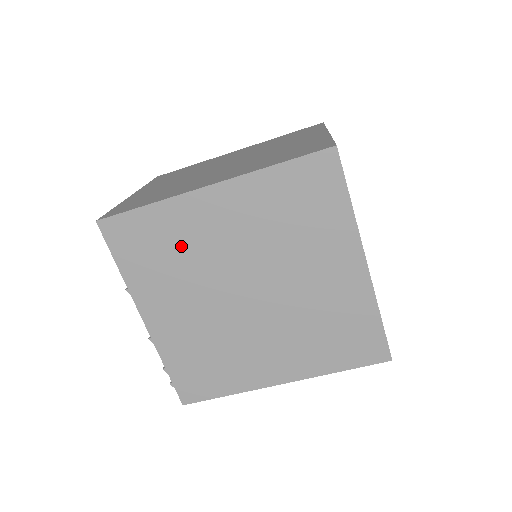
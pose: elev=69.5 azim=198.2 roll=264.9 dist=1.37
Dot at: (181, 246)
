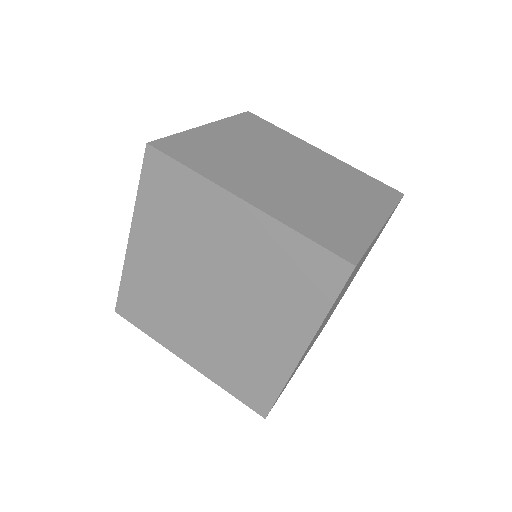
Dot at: (154, 292)
